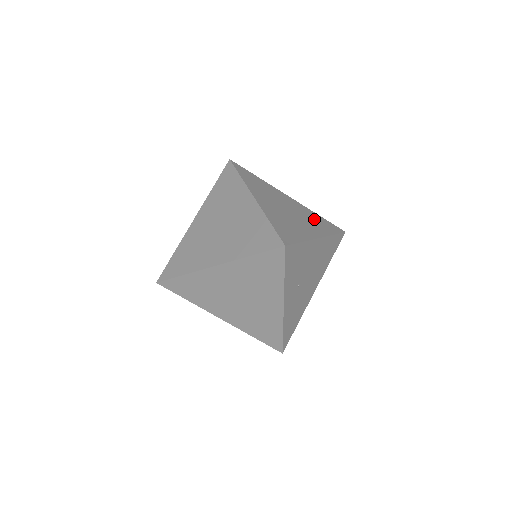
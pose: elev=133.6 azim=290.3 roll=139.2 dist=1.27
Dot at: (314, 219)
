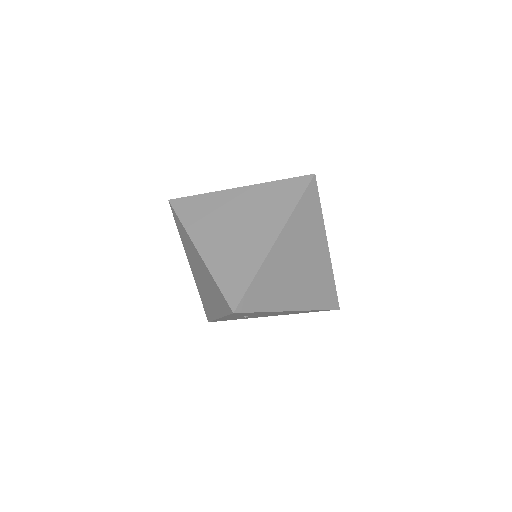
Dot at: (320, 285)
